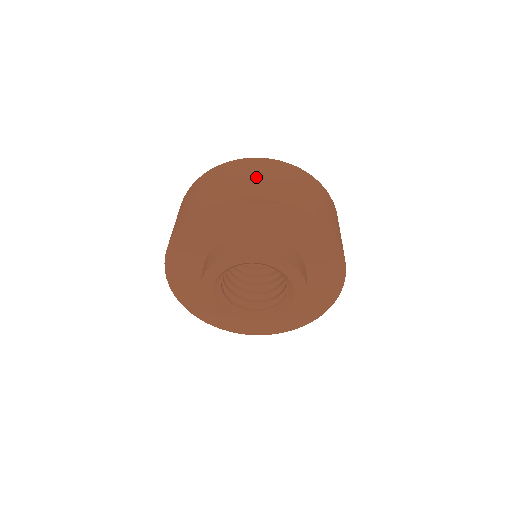
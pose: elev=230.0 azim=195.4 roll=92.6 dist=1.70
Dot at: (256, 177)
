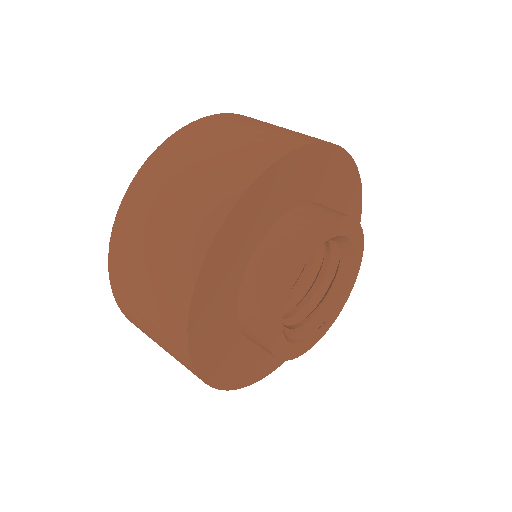
Dot at: (280, 127)
